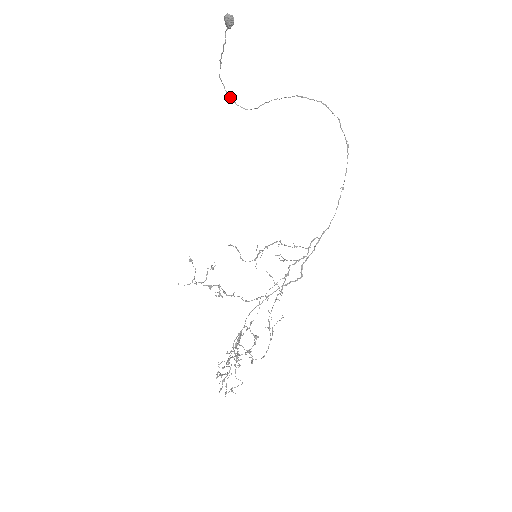
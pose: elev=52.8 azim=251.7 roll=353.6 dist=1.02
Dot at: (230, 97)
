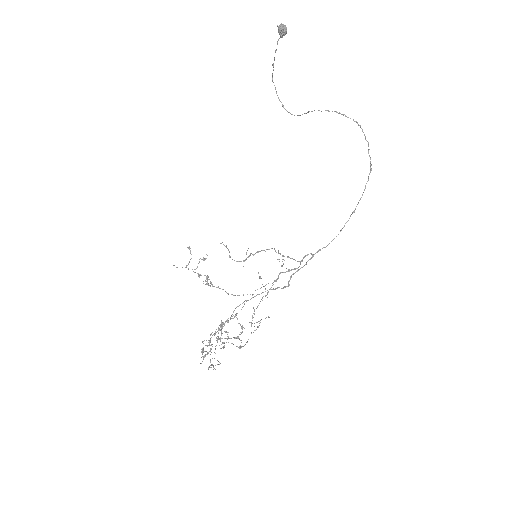
Dot at: (279, 100)
